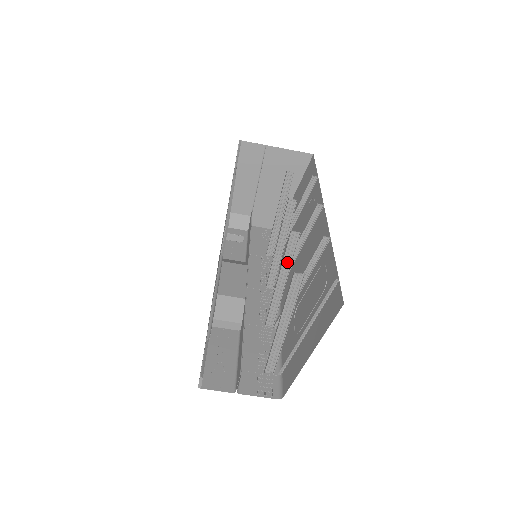
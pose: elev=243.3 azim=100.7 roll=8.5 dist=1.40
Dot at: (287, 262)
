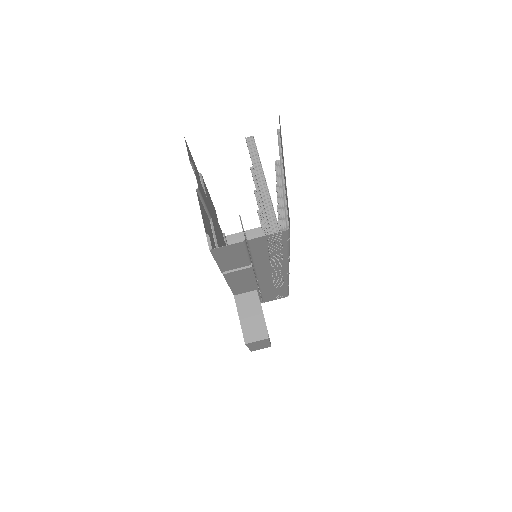
Dot at: occluded
